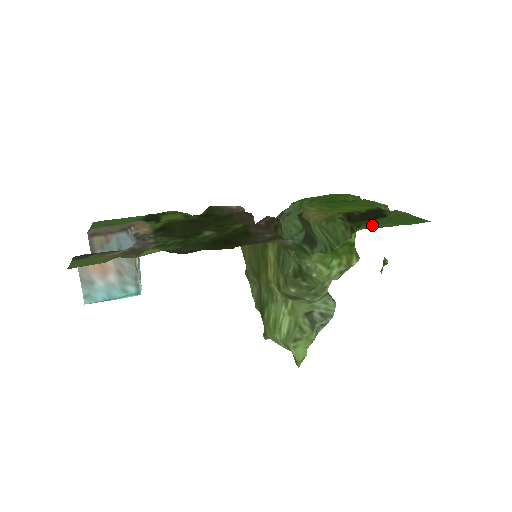
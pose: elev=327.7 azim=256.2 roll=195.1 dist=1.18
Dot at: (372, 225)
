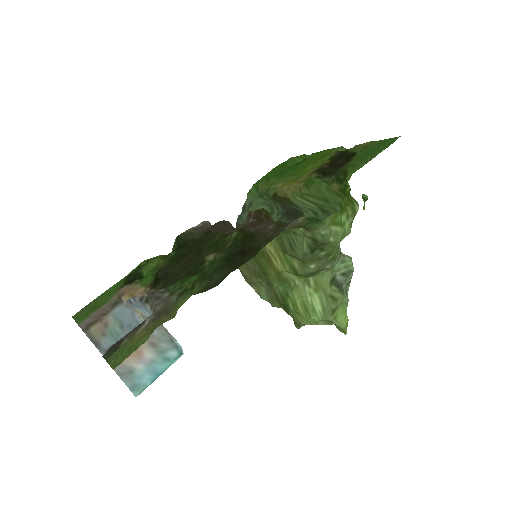
Dot at: (356, 166)
